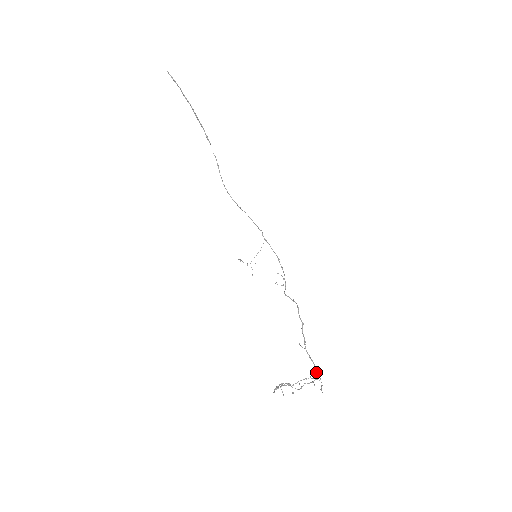
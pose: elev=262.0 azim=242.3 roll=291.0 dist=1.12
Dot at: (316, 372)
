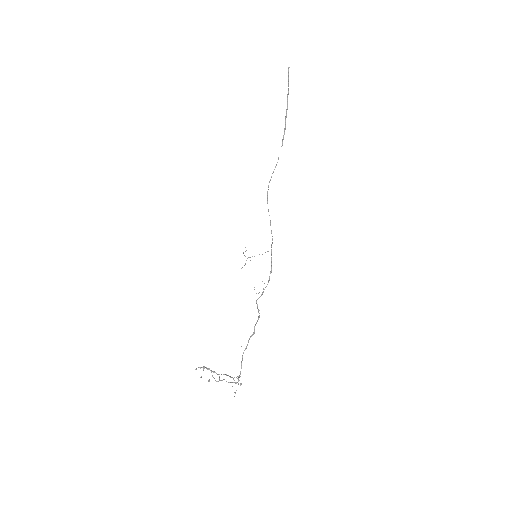
Dot at: (239, 377)
